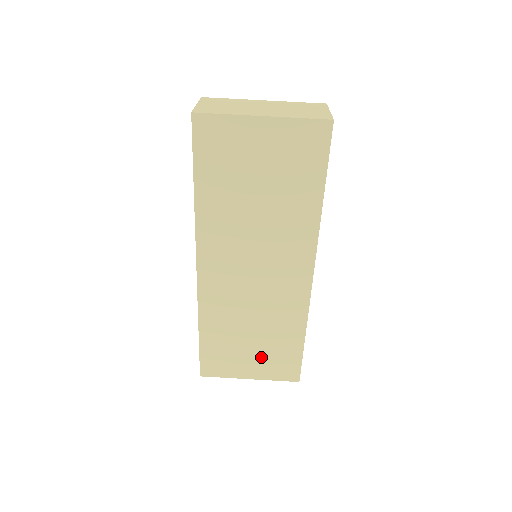
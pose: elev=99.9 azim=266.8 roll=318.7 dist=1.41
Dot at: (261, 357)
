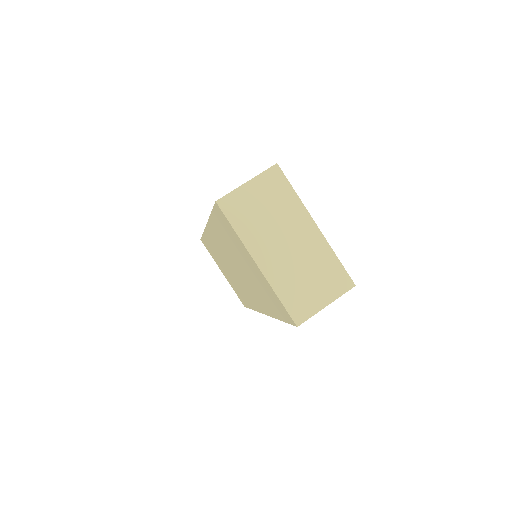
Dot at: (230, 280)
